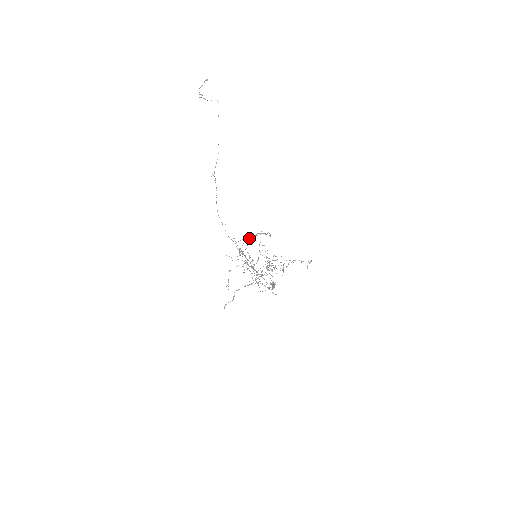
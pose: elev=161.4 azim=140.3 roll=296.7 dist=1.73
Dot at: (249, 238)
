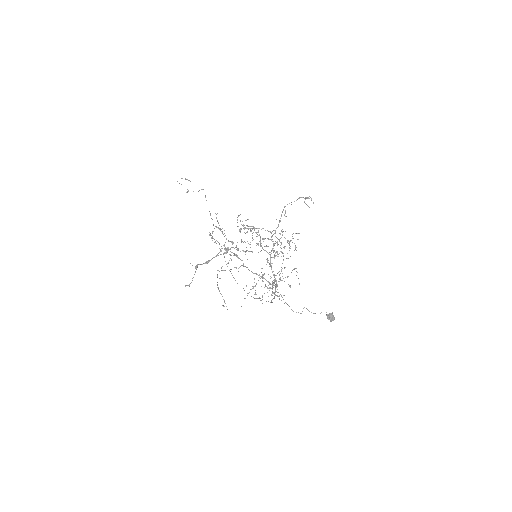
Dot at: occluded
